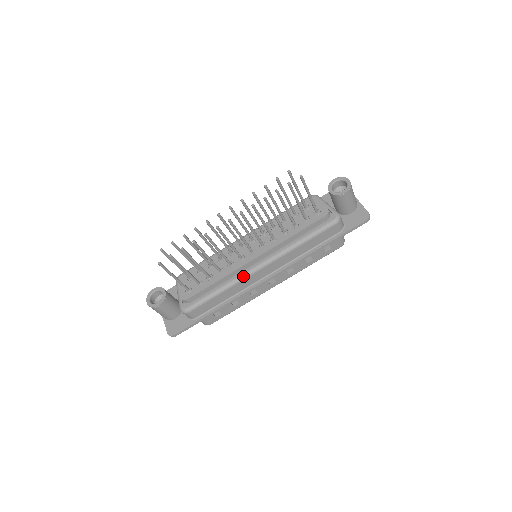
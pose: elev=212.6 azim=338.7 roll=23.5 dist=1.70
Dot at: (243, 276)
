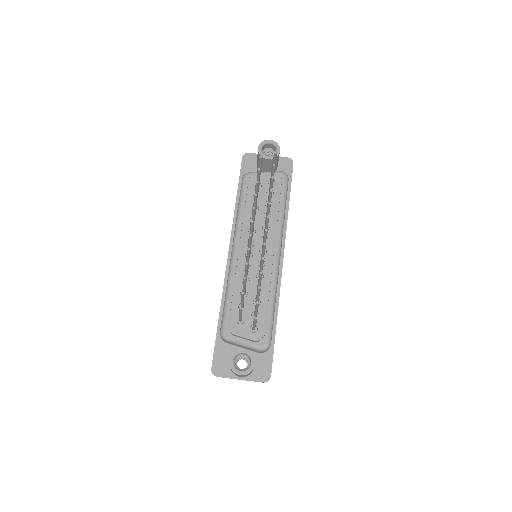
Dot at: (277, 275)
